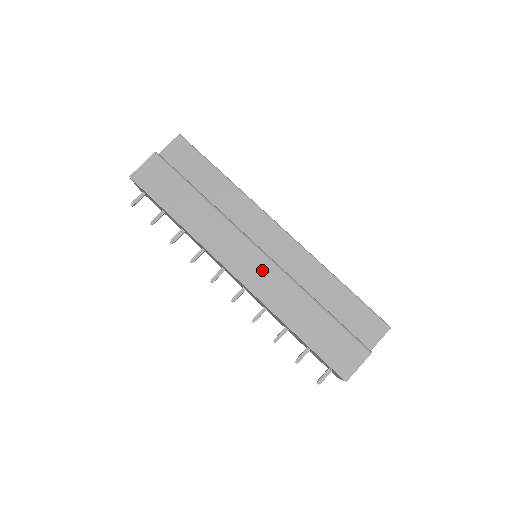
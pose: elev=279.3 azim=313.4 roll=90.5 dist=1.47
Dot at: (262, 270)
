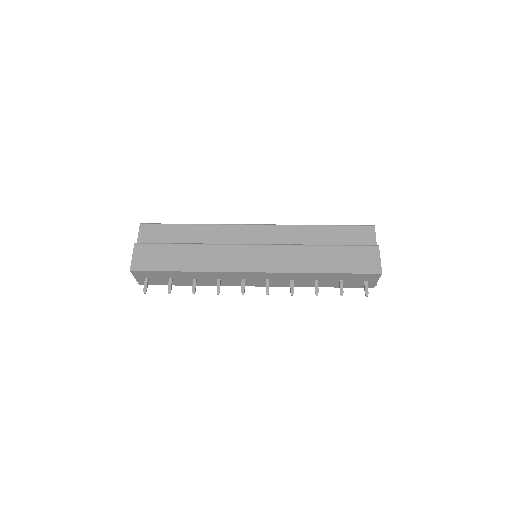
Dot at: (269, 255)
